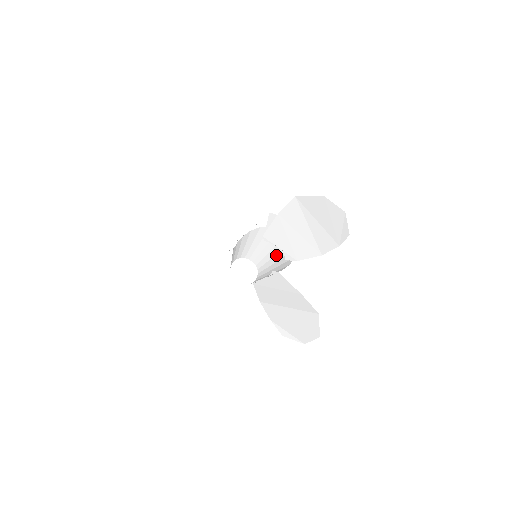
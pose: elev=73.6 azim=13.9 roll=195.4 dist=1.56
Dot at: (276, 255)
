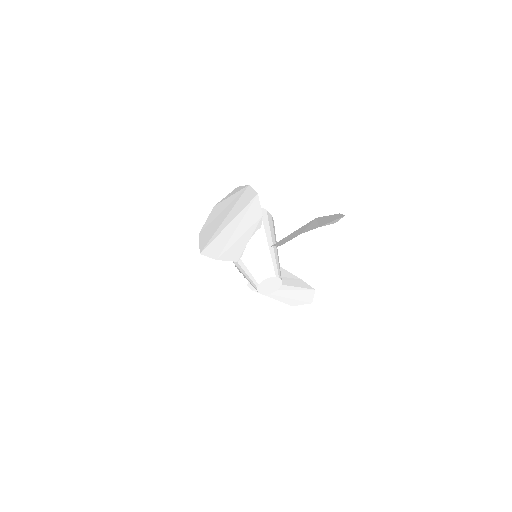
Dot at: occluded
